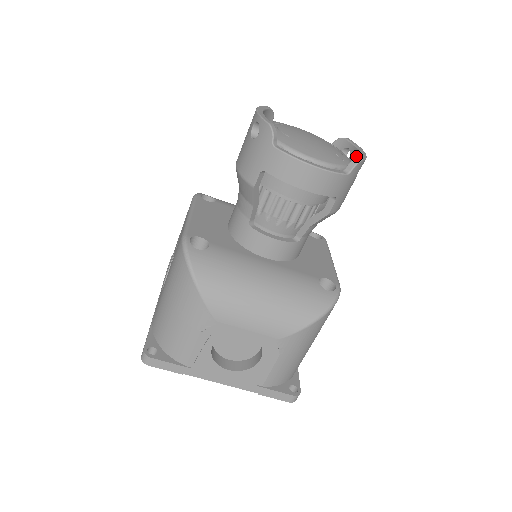
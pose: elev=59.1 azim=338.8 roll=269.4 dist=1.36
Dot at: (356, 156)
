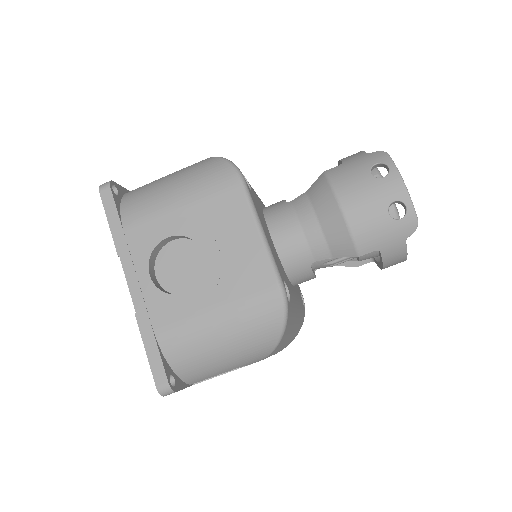
Dot at: occluded
